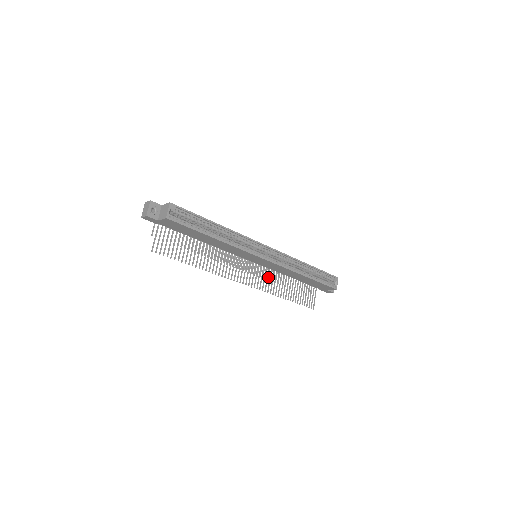
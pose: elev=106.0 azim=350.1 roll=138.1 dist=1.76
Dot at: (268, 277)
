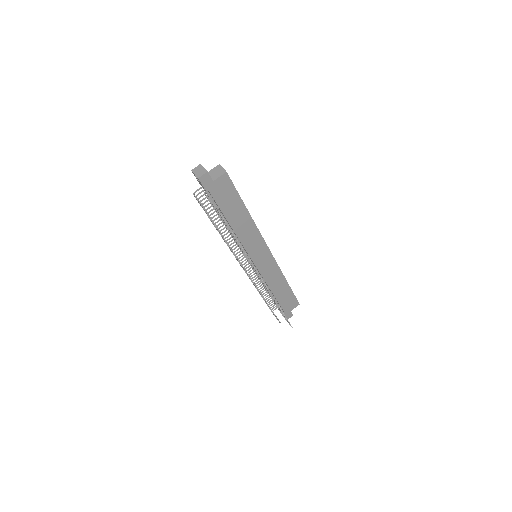
Dot at: (259, 291)
